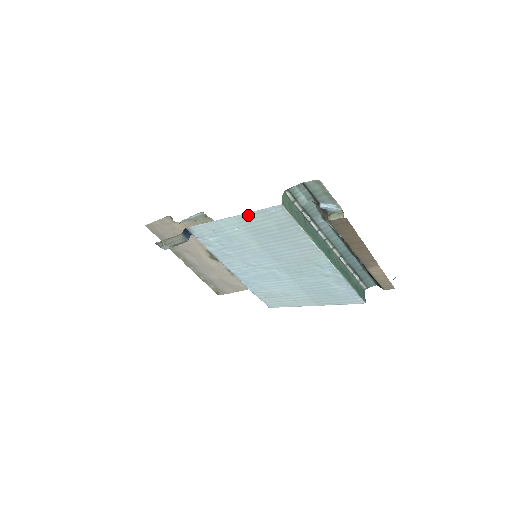
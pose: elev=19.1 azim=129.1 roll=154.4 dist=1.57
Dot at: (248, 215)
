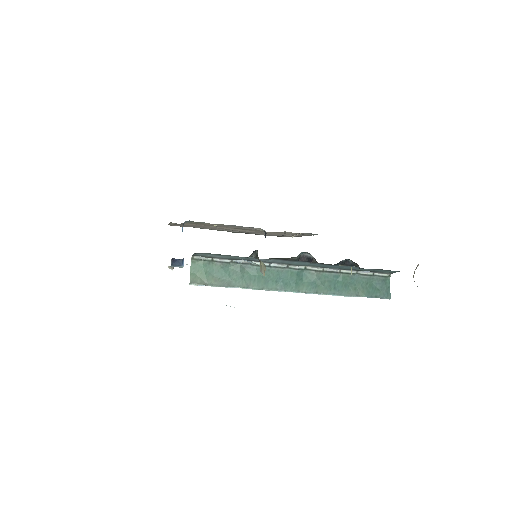
Dot at: occluded
